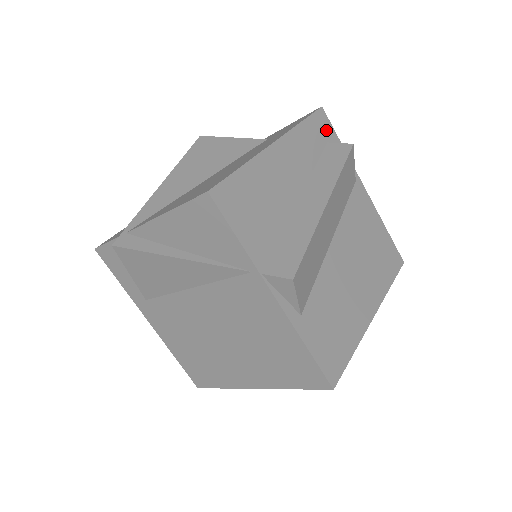
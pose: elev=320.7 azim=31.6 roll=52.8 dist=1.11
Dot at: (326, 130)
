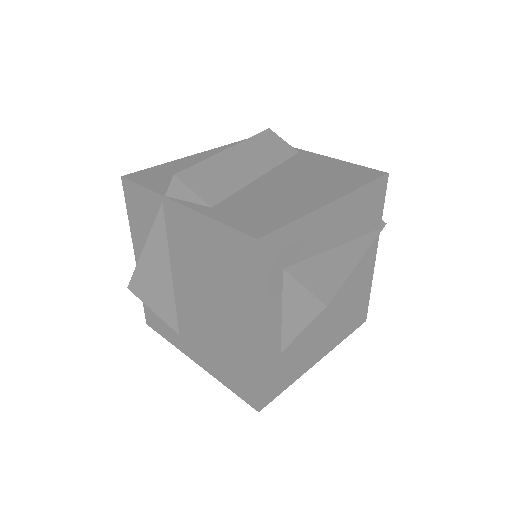
Dot at: occluded
